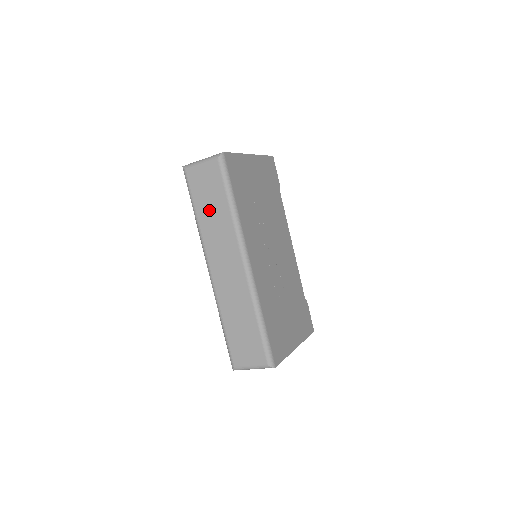
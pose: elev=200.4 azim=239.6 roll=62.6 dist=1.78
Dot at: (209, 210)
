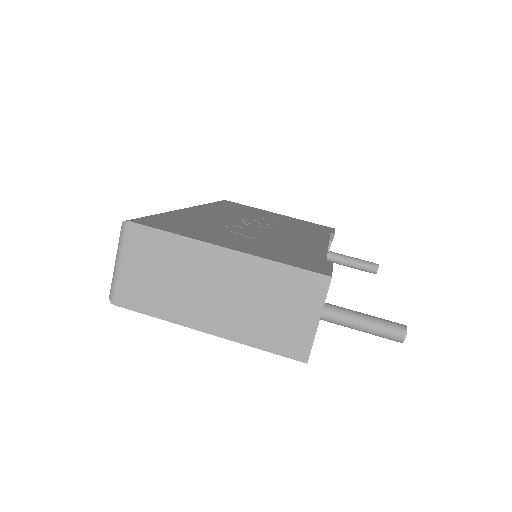
Dot at: occluded
